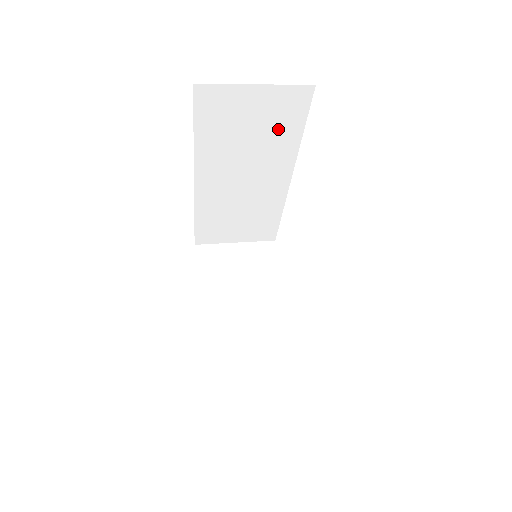
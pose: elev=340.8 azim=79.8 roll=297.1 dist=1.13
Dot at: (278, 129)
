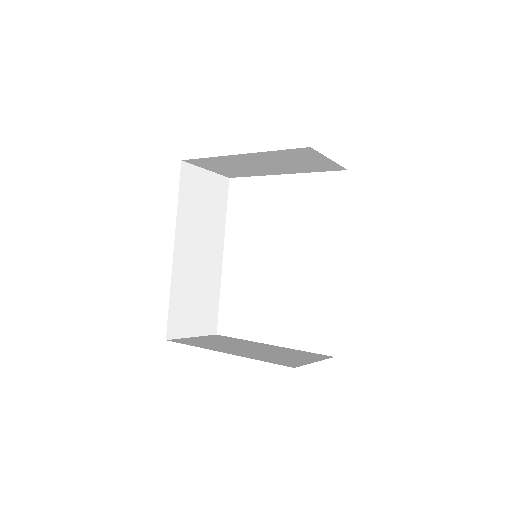
Dot at: (216, 207)
